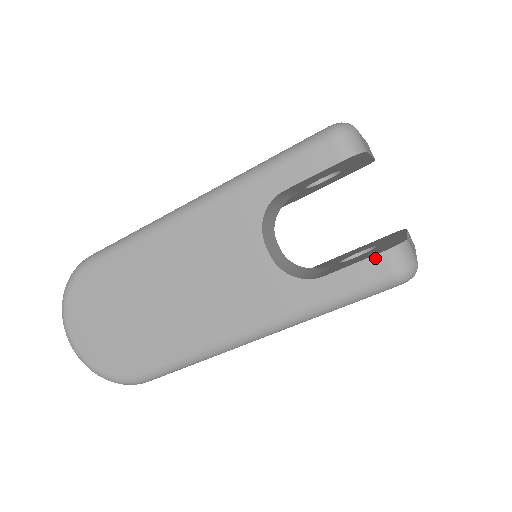
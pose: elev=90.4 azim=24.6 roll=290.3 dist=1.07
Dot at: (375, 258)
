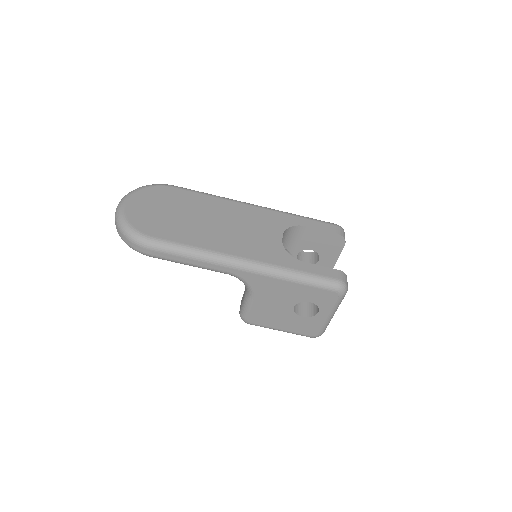
Dot at: (333, 270)
